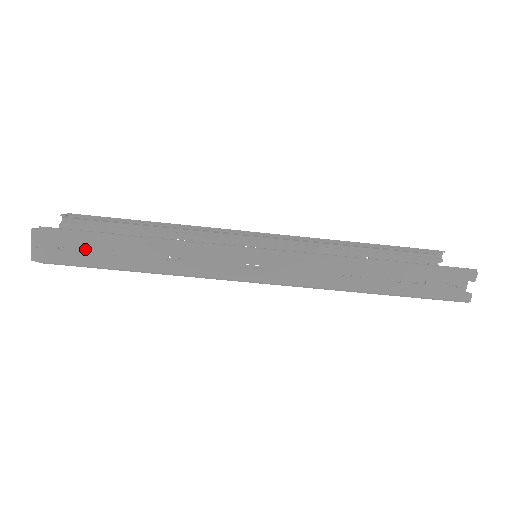
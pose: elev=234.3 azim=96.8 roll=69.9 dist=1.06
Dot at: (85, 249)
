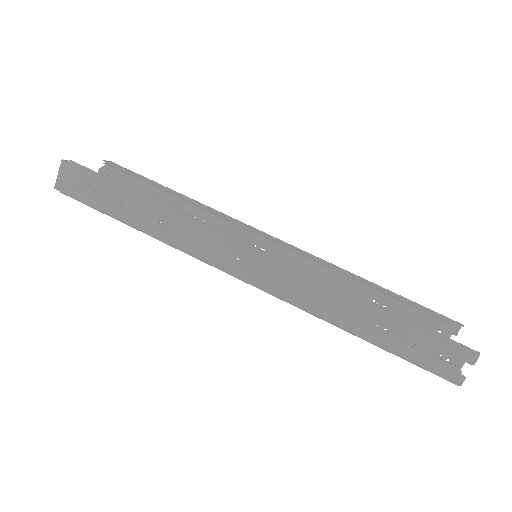
Dot at: occluded
